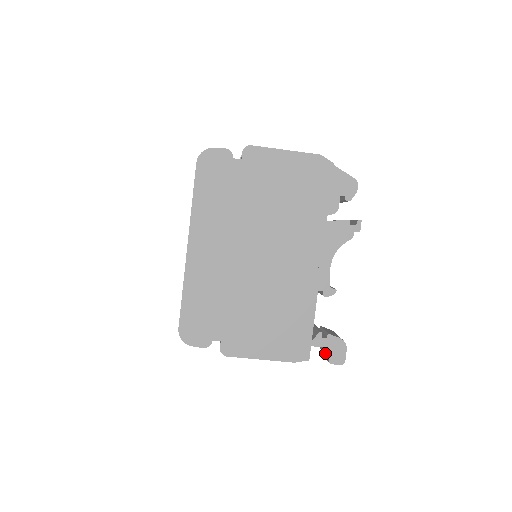
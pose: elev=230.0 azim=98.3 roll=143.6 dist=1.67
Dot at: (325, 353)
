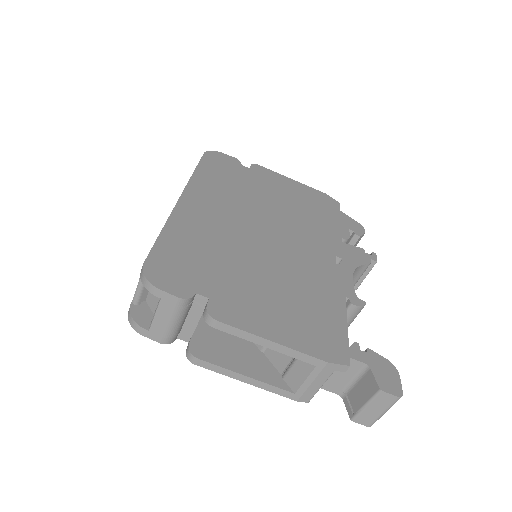
Dot at: (365, 386)
